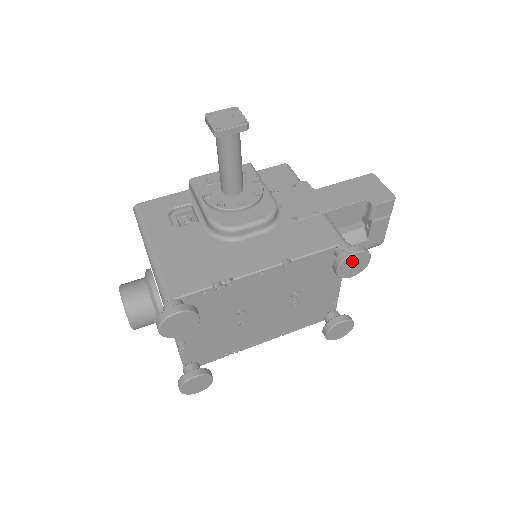
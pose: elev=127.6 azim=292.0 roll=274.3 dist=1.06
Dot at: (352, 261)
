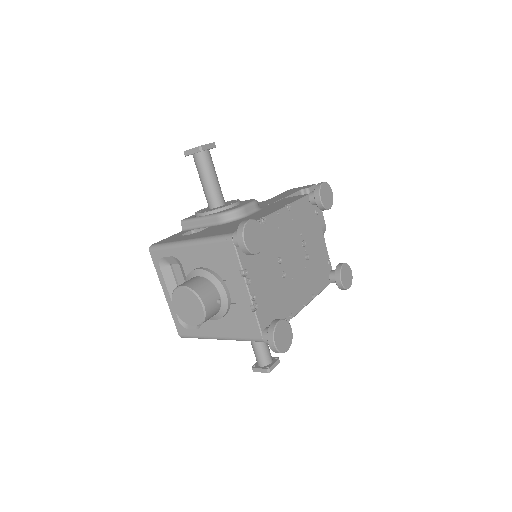
Dot at: (324, 191)
